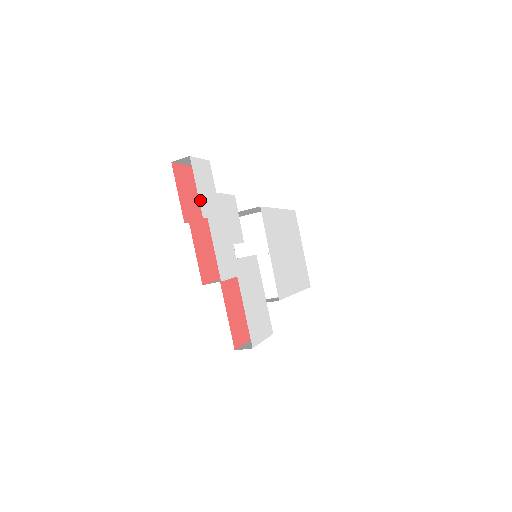
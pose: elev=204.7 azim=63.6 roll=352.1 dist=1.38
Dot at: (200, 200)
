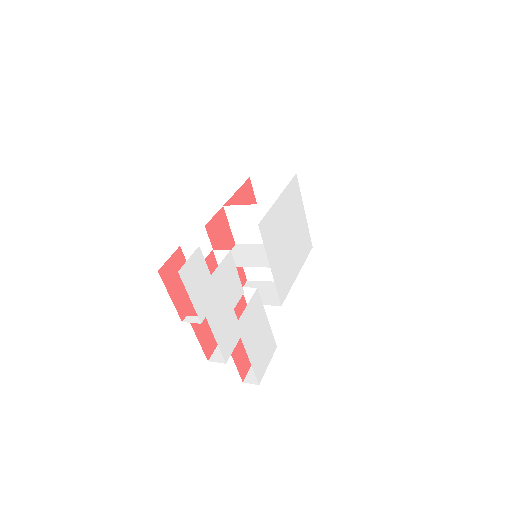
Dot at: (196, 308)
